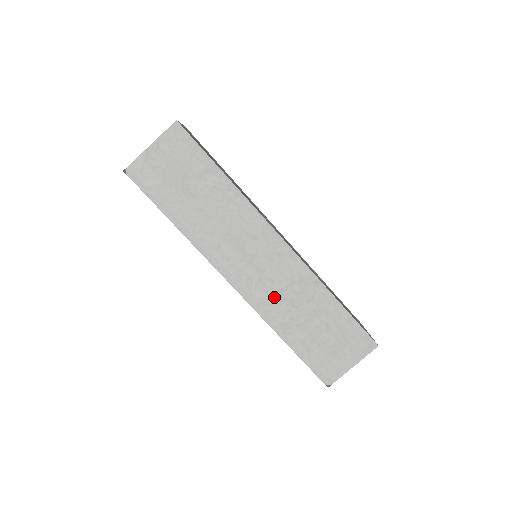
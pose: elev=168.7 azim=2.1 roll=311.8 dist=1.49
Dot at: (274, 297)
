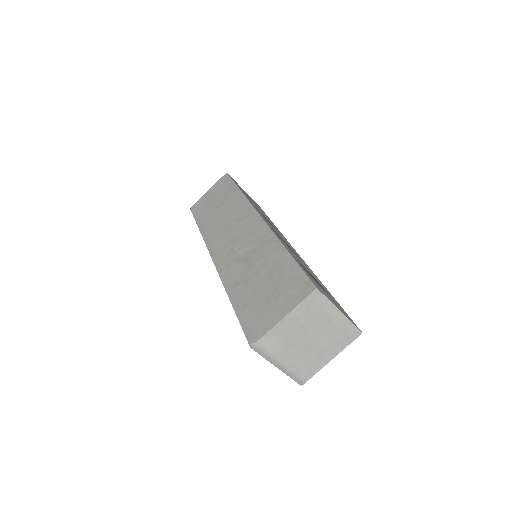
Dot at: (237, 260)
